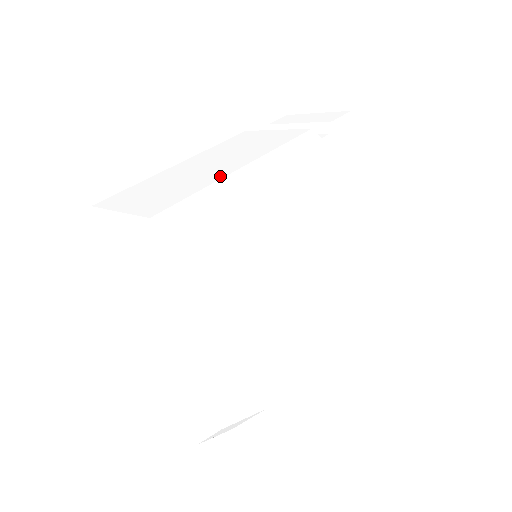
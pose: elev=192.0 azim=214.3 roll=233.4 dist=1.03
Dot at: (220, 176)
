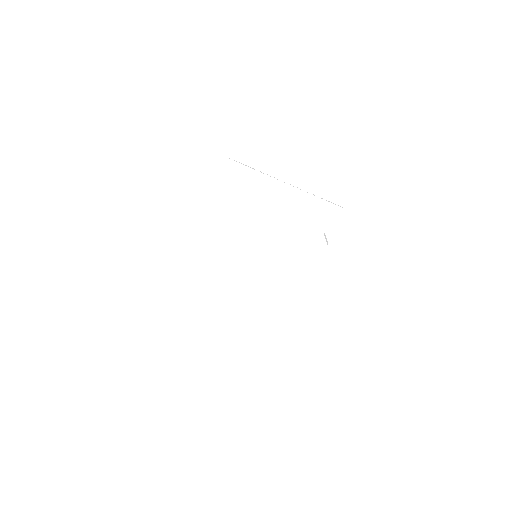
Dot at: (257, 302)
